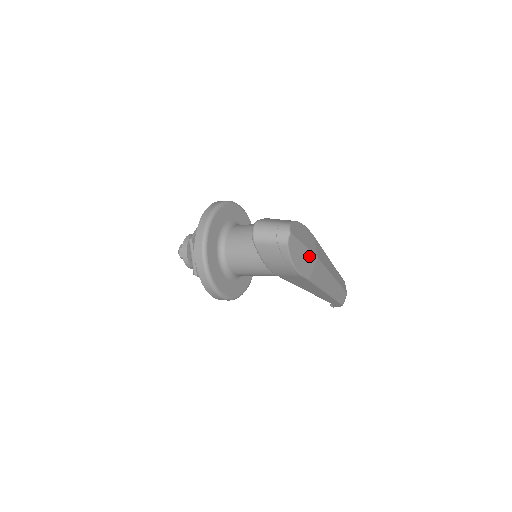
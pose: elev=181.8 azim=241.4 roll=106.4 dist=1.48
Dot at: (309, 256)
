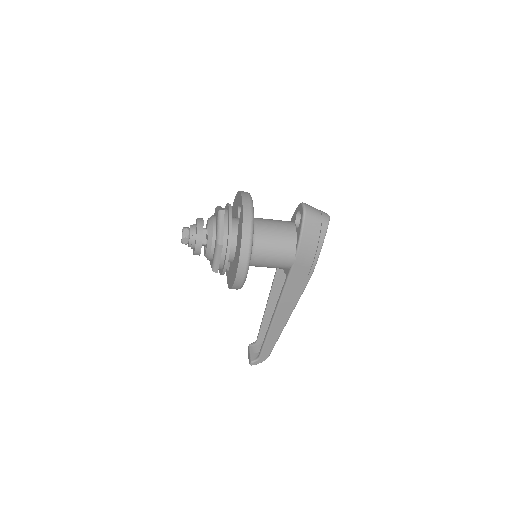
Dot at: occluded
